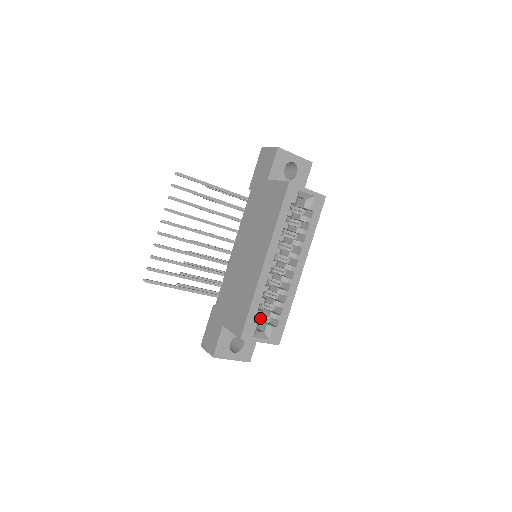
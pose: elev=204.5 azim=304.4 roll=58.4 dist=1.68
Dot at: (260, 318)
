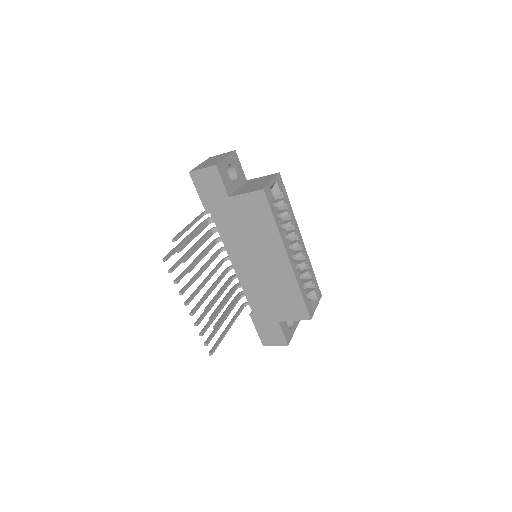
Dot at: occluded
